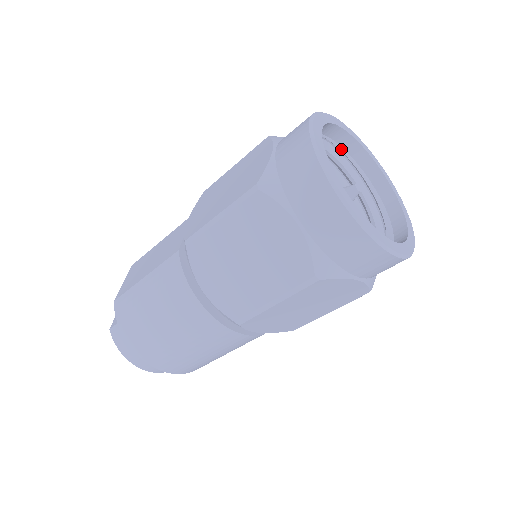
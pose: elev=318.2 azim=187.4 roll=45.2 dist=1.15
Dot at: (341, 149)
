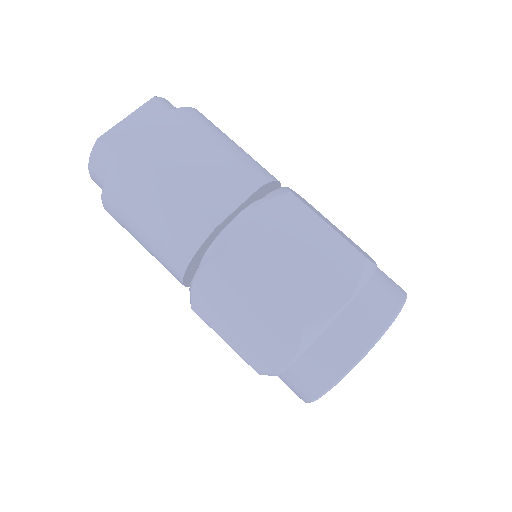
Dot at: occluded
